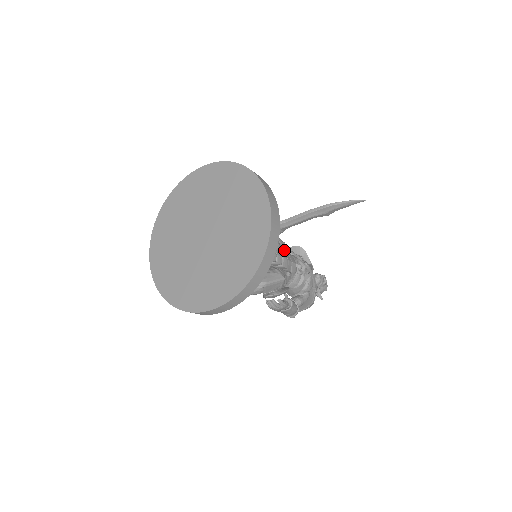
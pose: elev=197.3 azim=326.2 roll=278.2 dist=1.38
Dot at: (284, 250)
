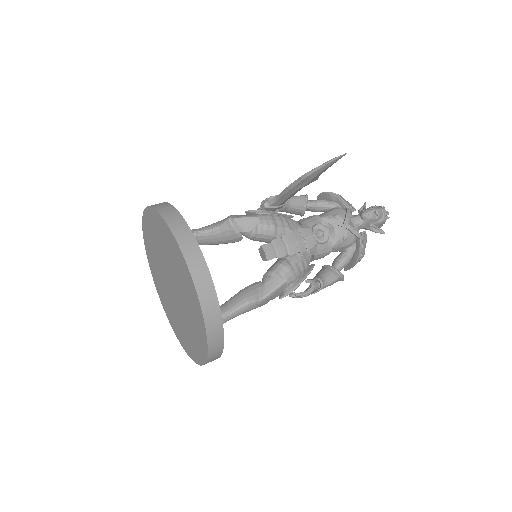
Dot at: (310, 205)
